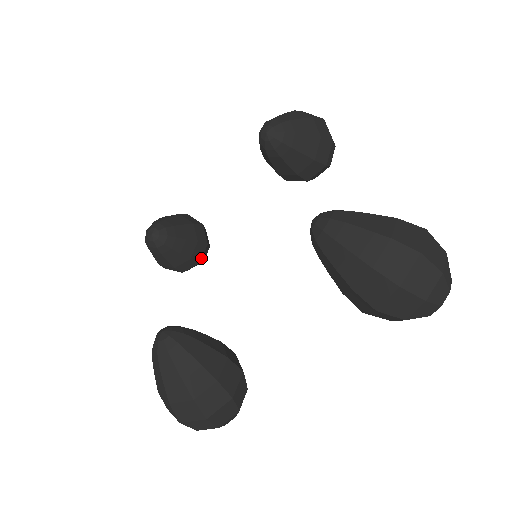
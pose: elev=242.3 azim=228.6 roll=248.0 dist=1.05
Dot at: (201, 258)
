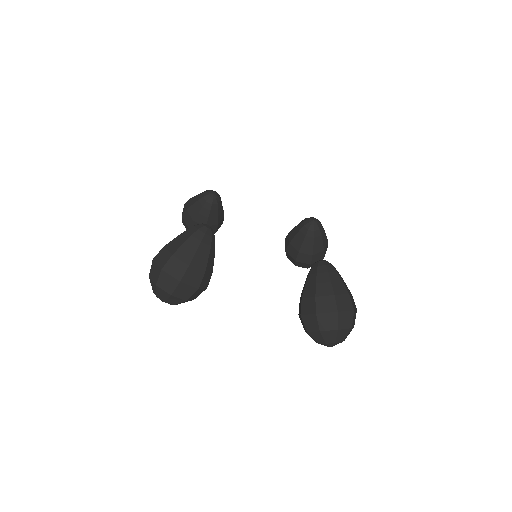
Dot at: occluded
